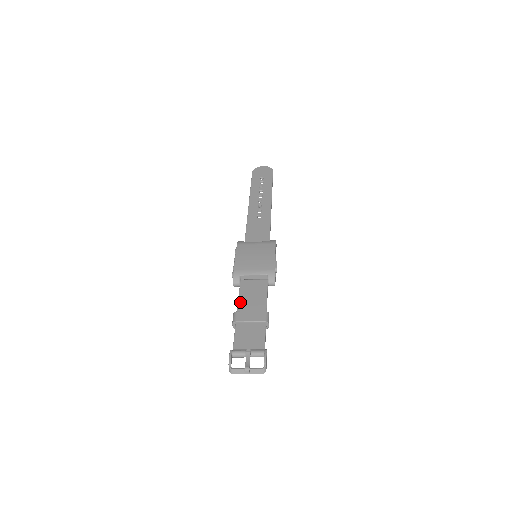
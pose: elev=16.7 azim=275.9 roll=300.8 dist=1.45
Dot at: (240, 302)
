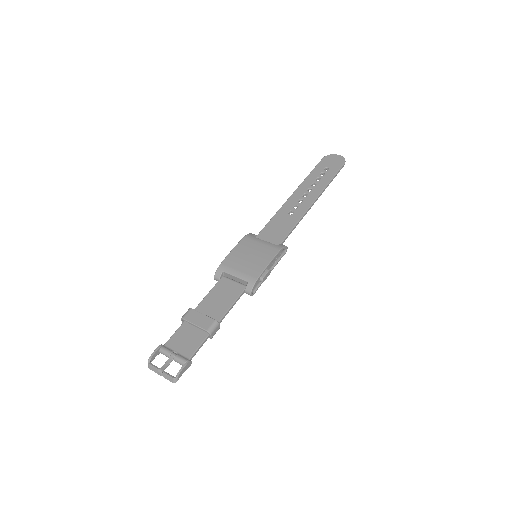
Dot at: (205, 299)
